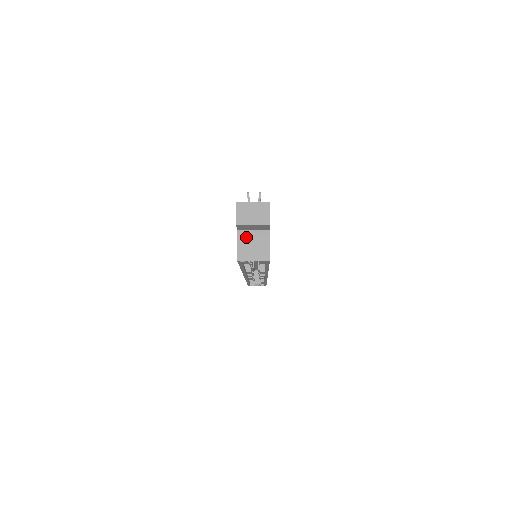
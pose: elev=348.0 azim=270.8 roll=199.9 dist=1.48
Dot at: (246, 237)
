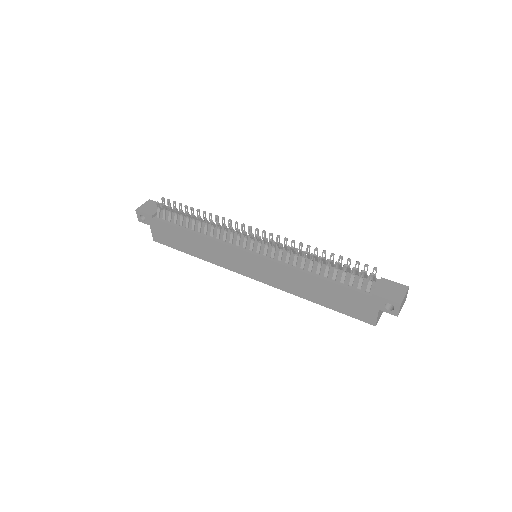
Dot at: occluded
